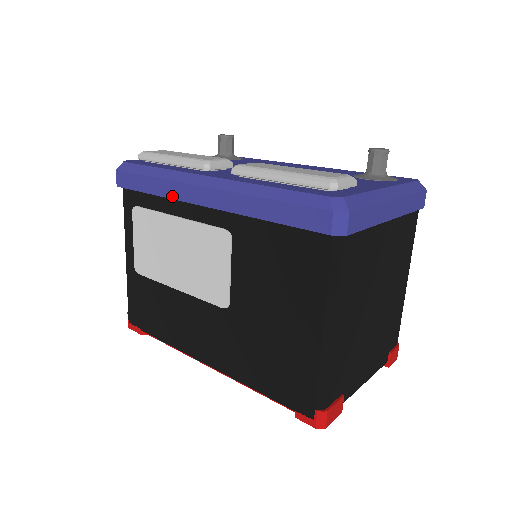
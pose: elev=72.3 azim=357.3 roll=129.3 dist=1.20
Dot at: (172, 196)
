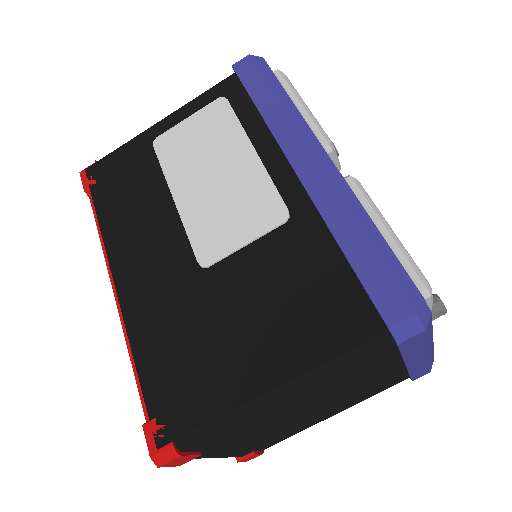
Dot at: (275, 131)
